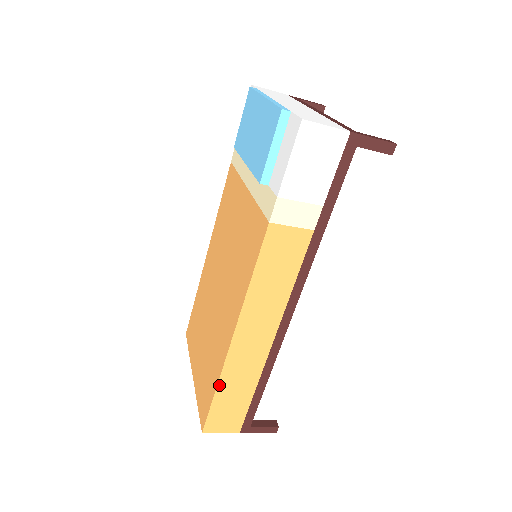
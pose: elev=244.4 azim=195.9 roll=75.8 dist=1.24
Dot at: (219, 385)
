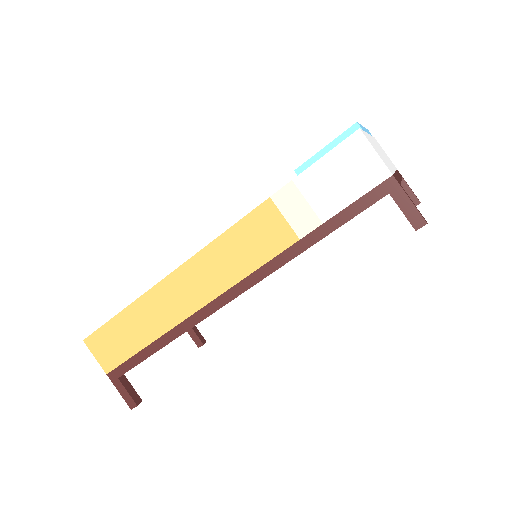
Dot at: (127, 309)
